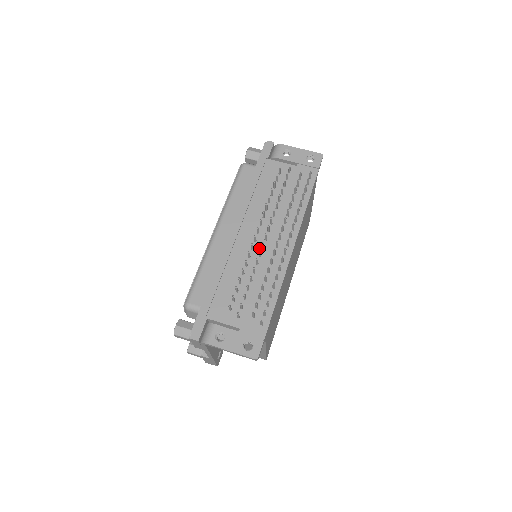
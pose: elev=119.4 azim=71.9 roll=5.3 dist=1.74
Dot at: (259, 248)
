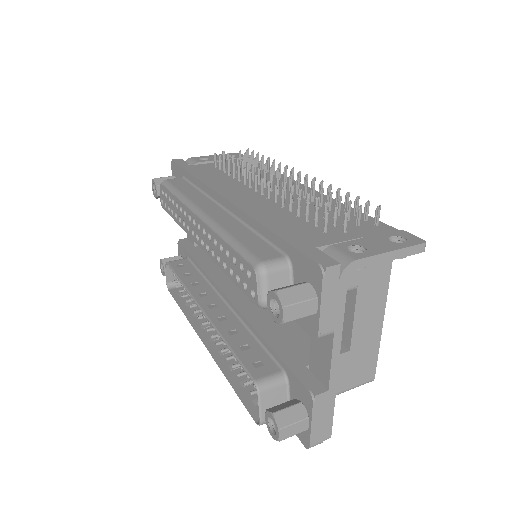
Dot at: occluded
